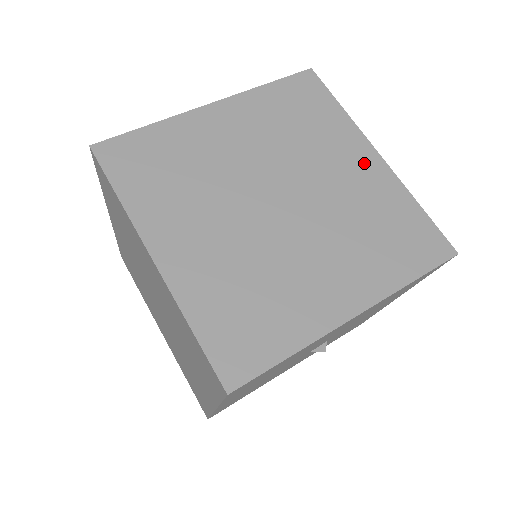
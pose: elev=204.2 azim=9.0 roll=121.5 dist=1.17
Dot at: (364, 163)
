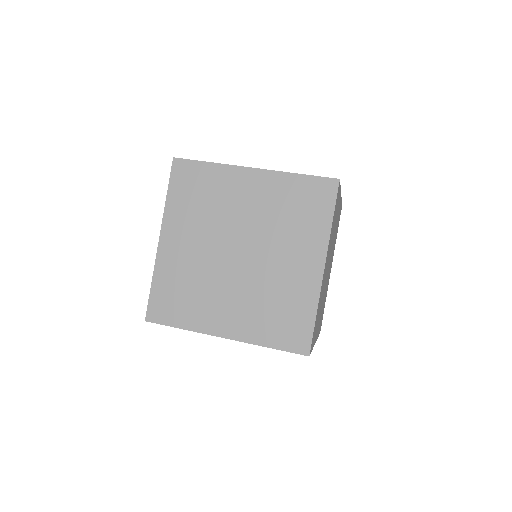
Dot at: (309, 266)
